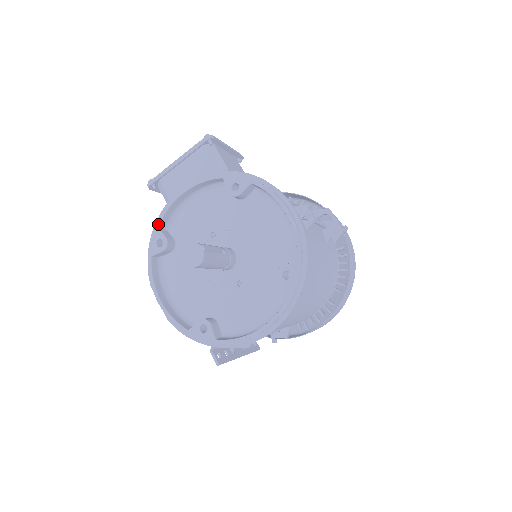
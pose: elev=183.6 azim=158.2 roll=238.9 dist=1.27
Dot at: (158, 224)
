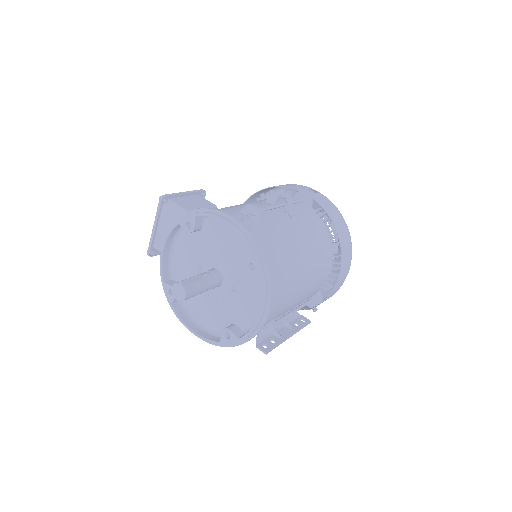
Dot at: (162, 280)
